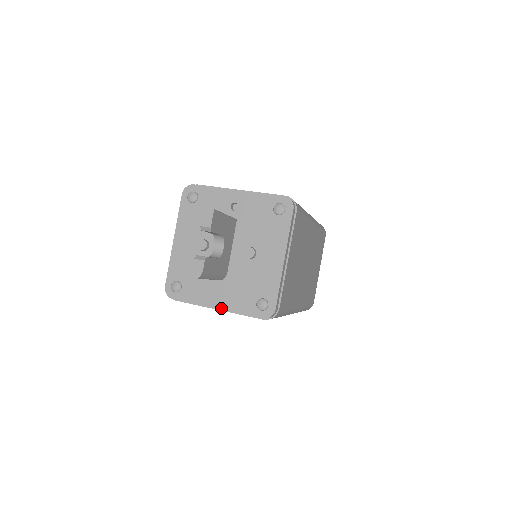
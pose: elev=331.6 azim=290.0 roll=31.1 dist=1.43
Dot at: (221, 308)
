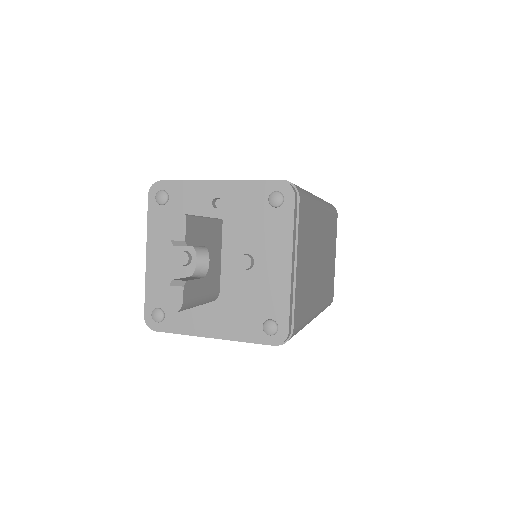
Dot at: (218, 337)
